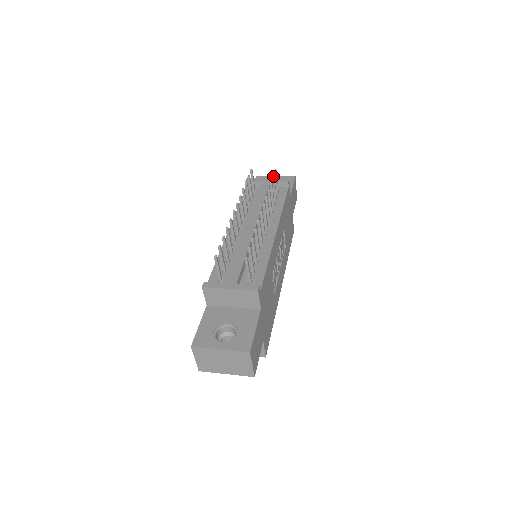
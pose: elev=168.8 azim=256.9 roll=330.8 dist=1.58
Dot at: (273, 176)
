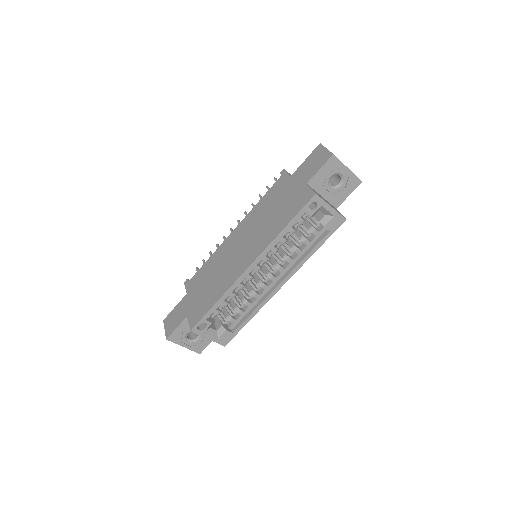
Dot at: occluded
